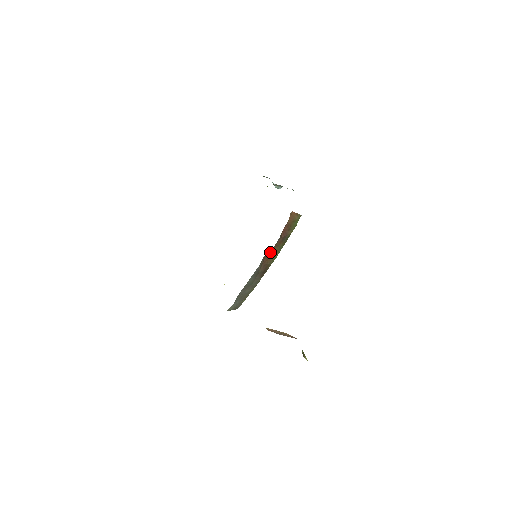
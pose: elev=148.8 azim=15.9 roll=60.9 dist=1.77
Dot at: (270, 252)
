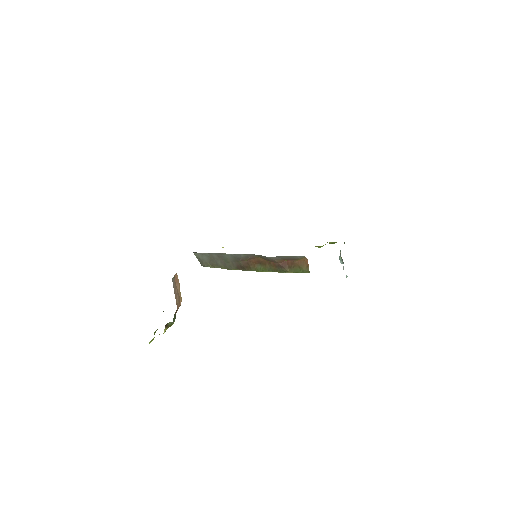
Dot at: (262, 261)
